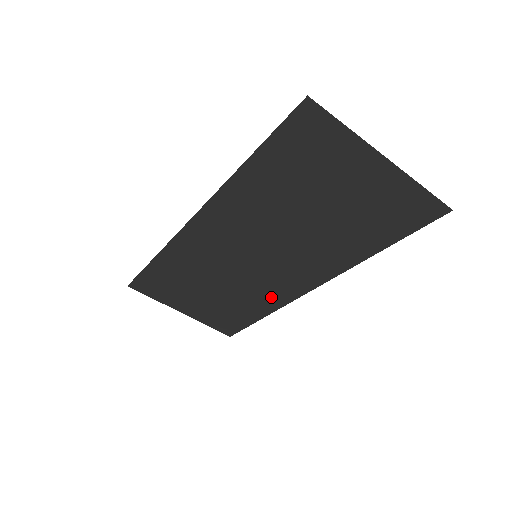
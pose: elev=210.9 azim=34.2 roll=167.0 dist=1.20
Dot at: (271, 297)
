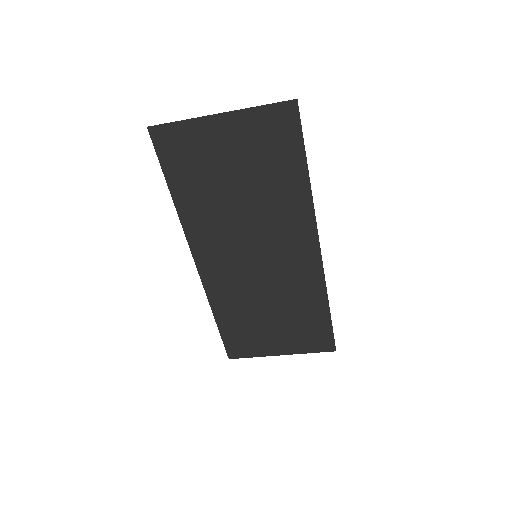
Dot at: (308, 283)
